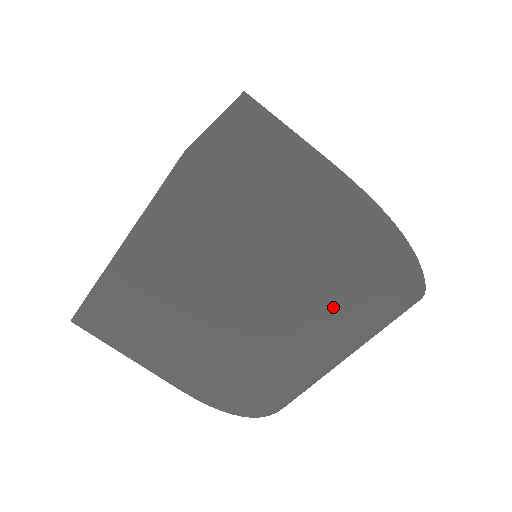
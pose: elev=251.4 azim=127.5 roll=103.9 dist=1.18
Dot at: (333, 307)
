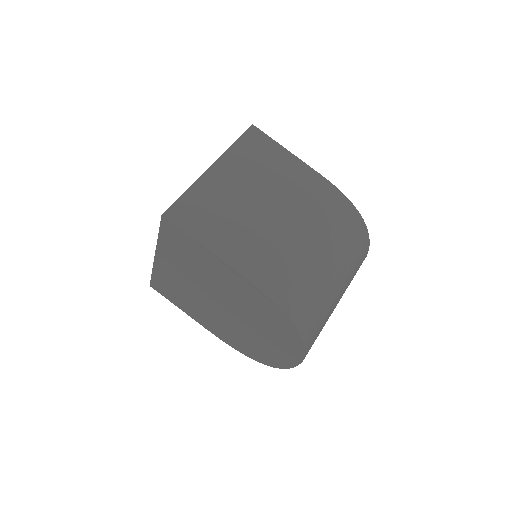
Dot at: (333, 209)
